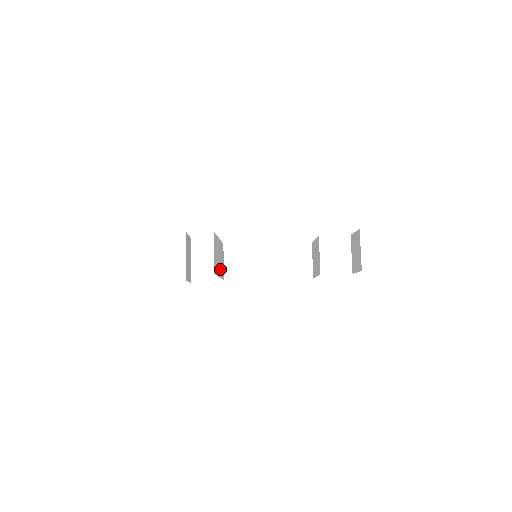
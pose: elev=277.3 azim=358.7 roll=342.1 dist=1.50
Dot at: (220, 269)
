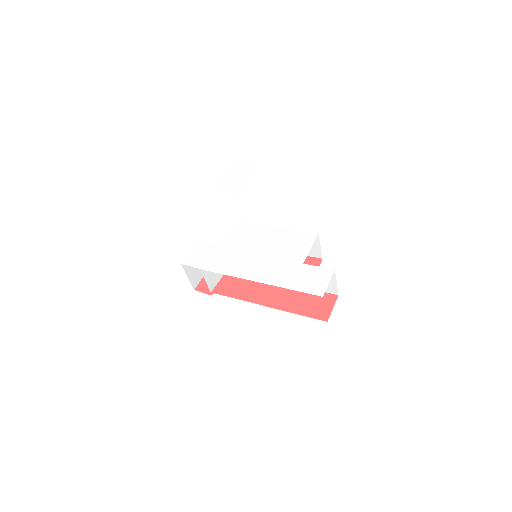
Dot at: occluded
